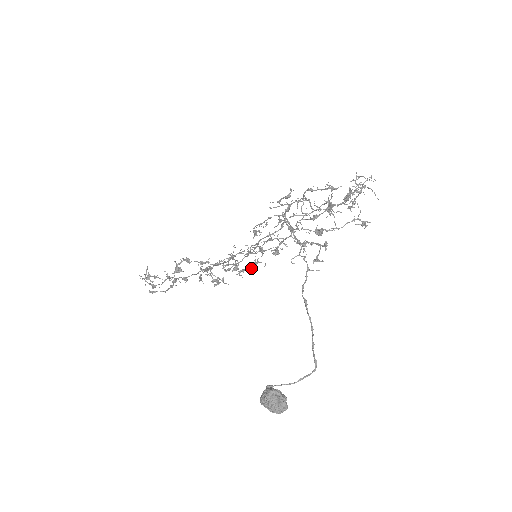
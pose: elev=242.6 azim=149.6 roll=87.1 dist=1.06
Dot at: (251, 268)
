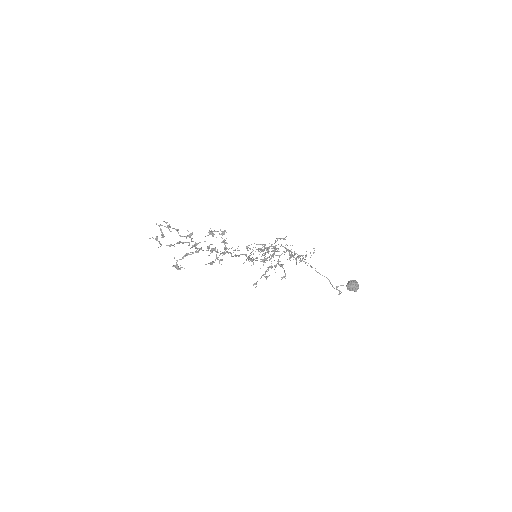
Dot at: occluded
